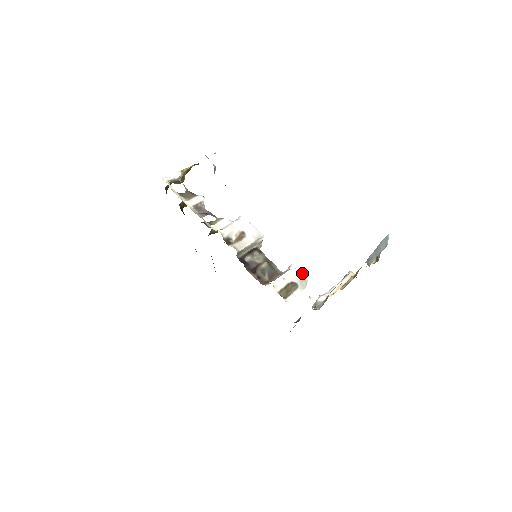
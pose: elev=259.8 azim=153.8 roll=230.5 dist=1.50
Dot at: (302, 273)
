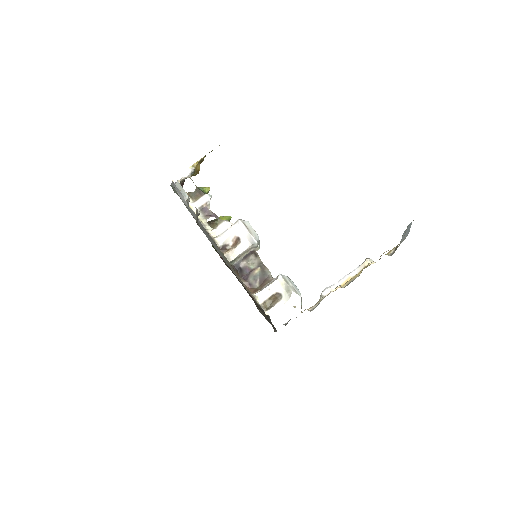
Dot at: (287, 284)
